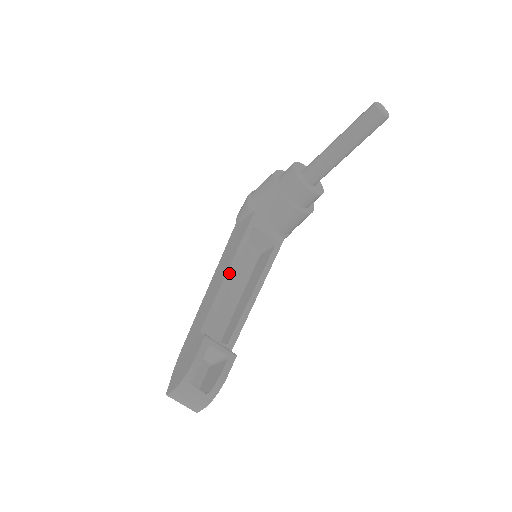
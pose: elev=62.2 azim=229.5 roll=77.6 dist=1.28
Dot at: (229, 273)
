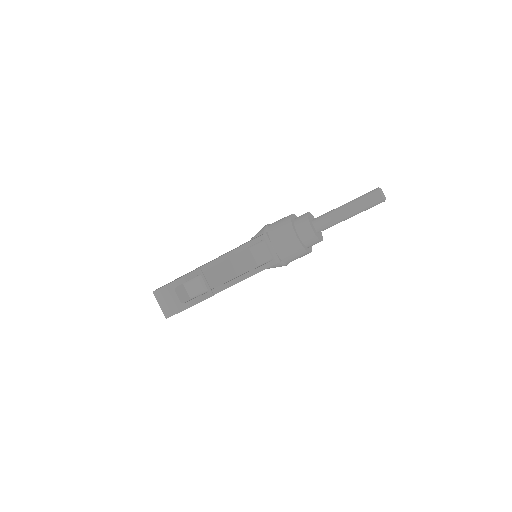
Dot at: (233, 252)
